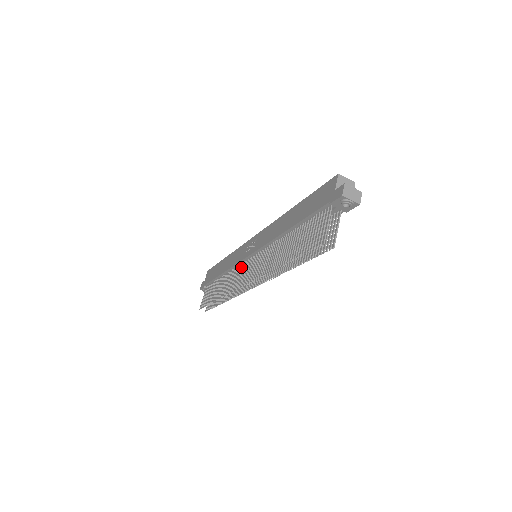
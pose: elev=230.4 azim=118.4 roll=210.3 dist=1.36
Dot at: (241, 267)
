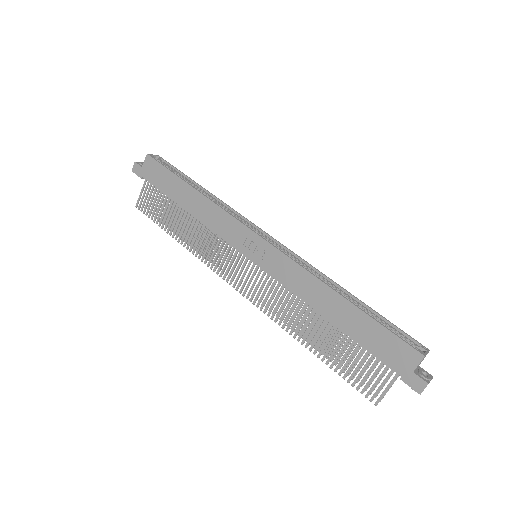
Dot at: (229, 249)
